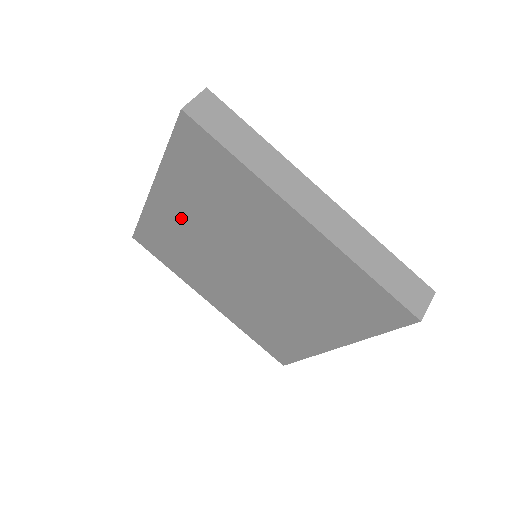
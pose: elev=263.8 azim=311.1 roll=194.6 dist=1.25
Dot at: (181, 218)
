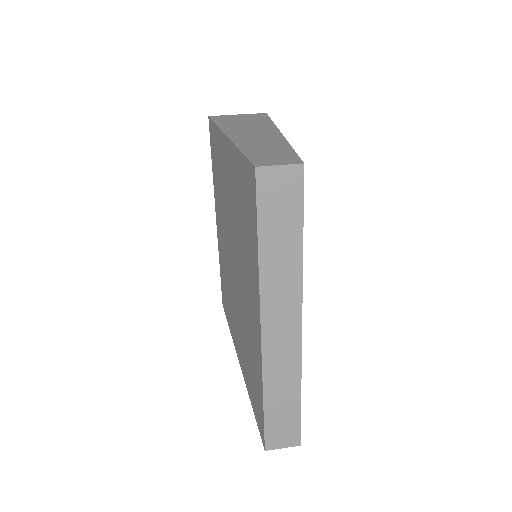
Dot at: (227, 178)
